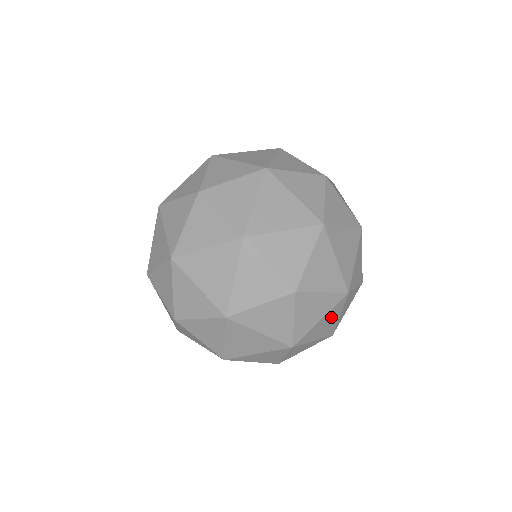
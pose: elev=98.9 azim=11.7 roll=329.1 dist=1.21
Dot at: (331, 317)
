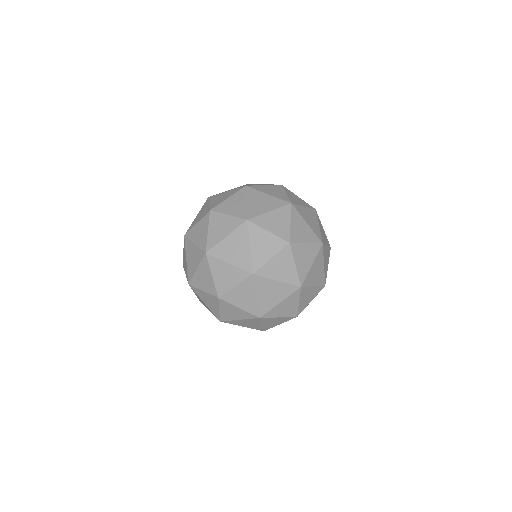
Dot at: occluded
